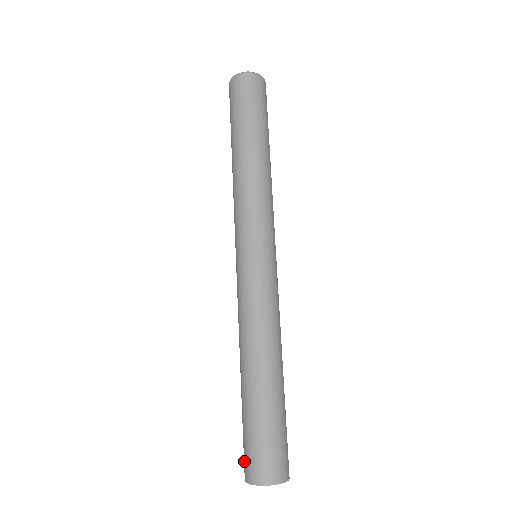
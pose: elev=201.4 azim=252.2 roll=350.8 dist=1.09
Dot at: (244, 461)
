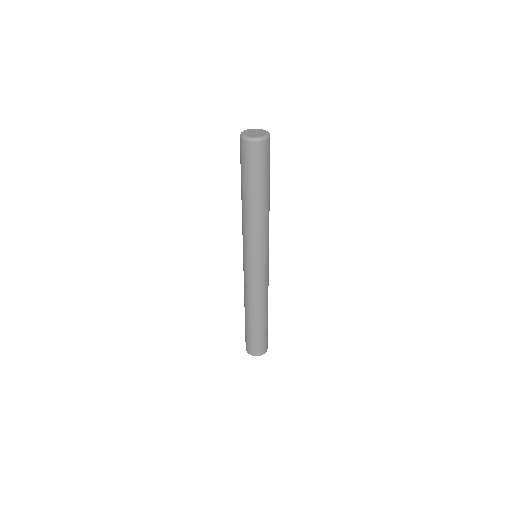
Dot at: occluded
